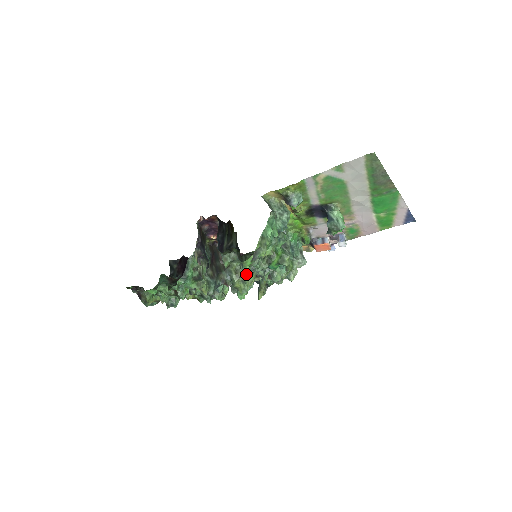
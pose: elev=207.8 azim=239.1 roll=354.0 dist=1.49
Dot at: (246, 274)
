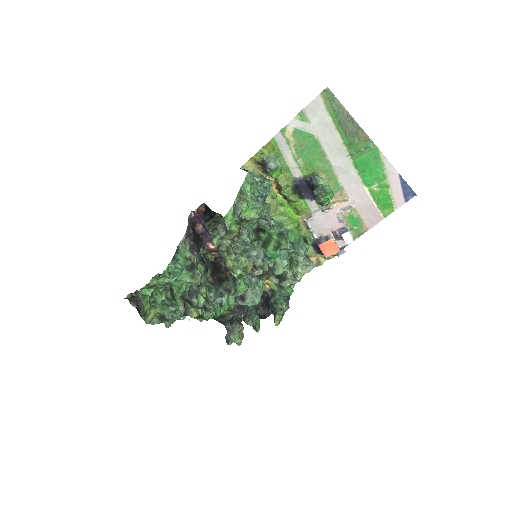
Dot at: (239, 253)
